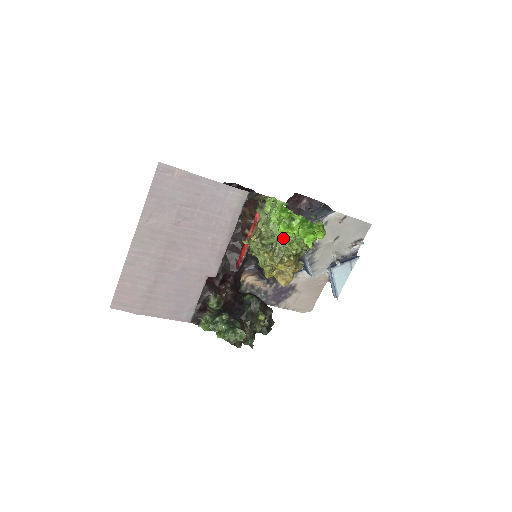
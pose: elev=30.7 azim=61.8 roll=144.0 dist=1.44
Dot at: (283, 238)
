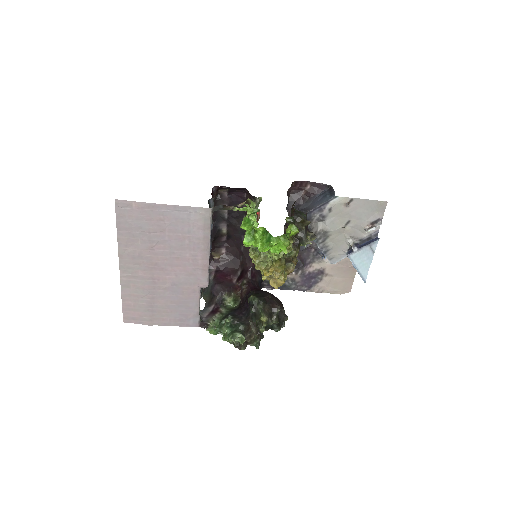
Dot at: occluded
